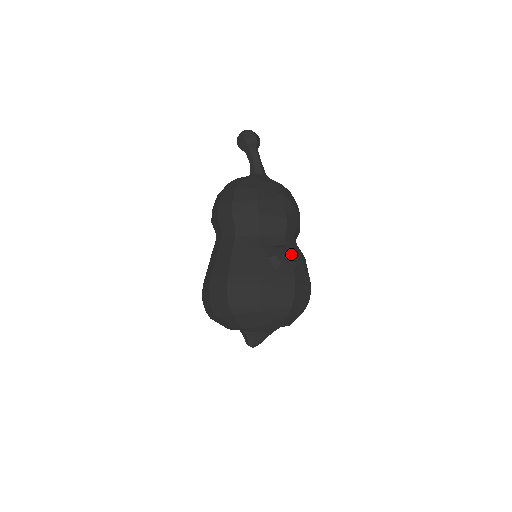
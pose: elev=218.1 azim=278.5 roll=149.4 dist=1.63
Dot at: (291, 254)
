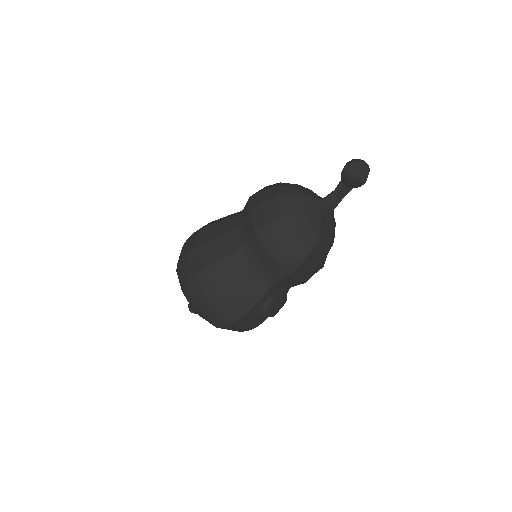
Dot at: (279, 308)
